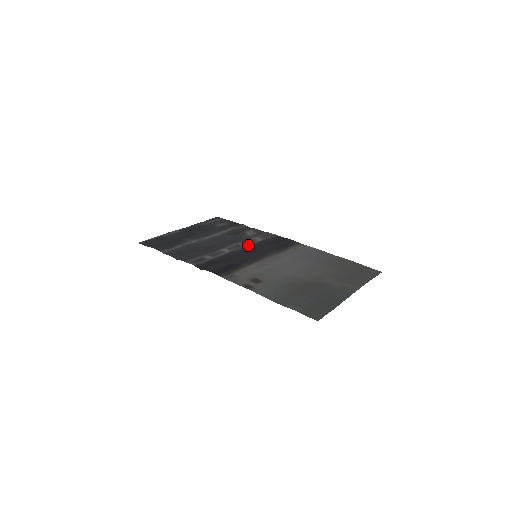
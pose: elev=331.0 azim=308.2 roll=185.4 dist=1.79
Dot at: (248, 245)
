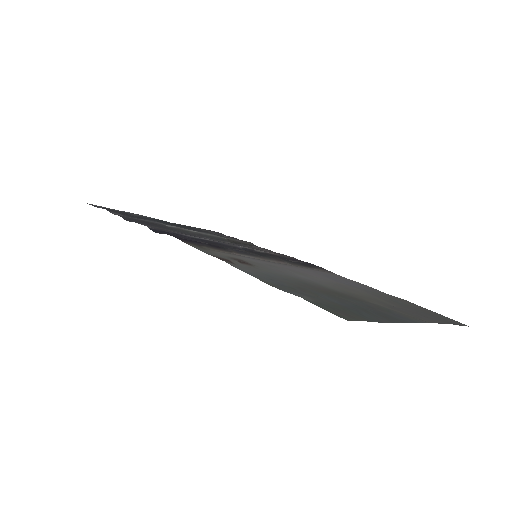
Dot at: (249, 248)
